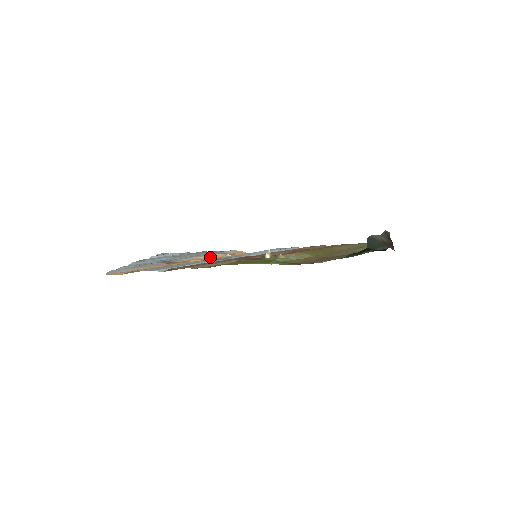
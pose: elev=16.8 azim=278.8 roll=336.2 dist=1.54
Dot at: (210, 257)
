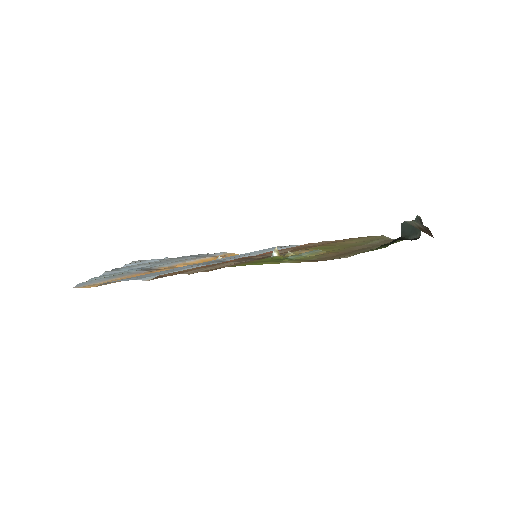
Dot at: (198, 261)
